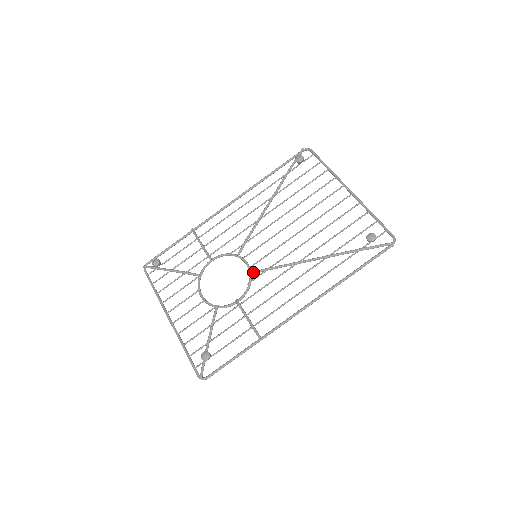
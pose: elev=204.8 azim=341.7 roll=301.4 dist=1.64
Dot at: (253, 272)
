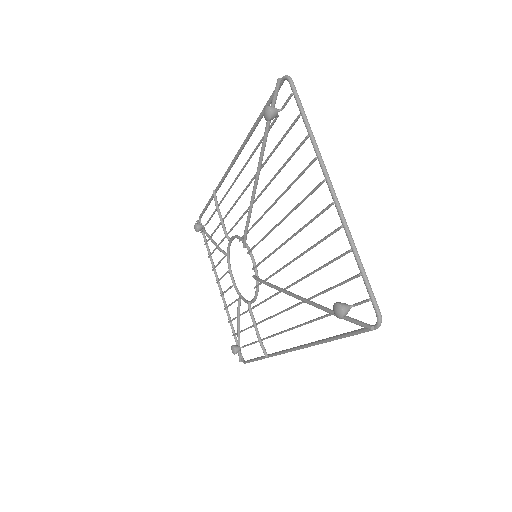
Dot at: (254, 278)
